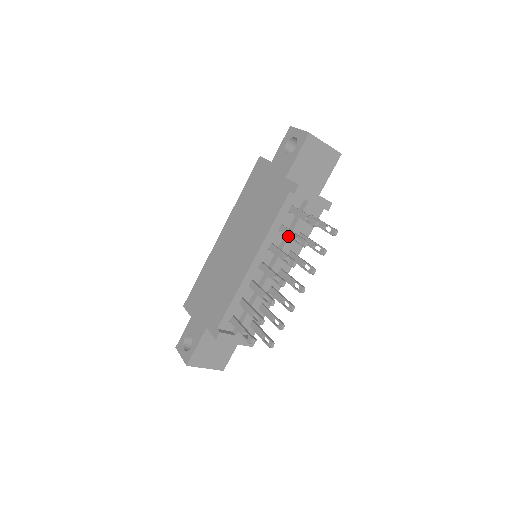
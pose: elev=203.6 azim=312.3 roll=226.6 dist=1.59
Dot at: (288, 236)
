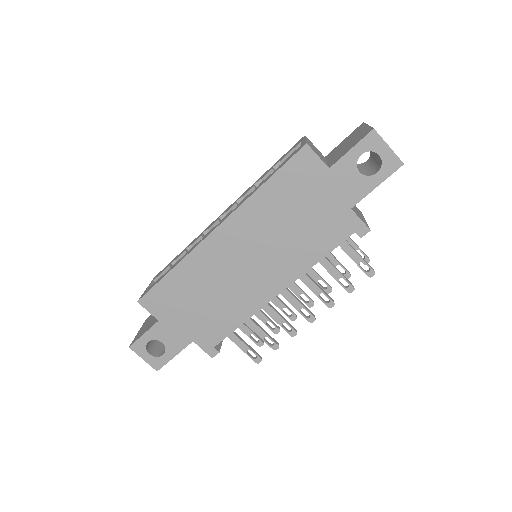
Dot at: (331, 273)
